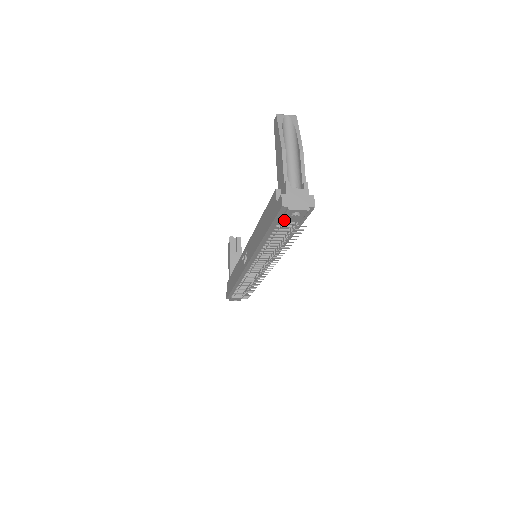
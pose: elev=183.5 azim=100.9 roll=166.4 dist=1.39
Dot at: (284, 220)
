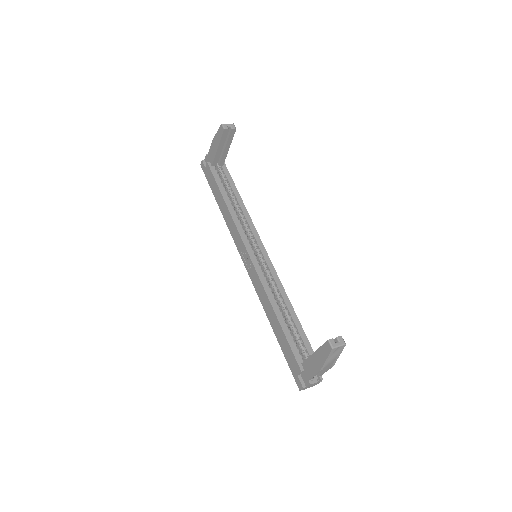
Dot at: occluded
